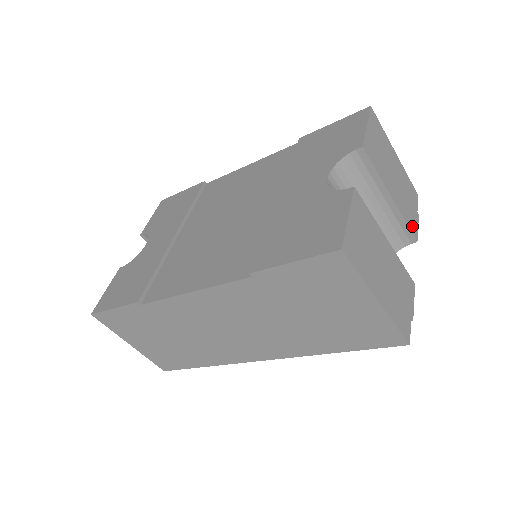
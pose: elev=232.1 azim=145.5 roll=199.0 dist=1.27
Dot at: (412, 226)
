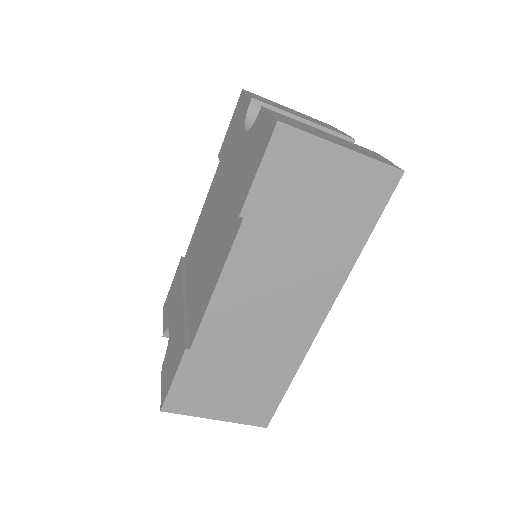
Dot at: occluded
